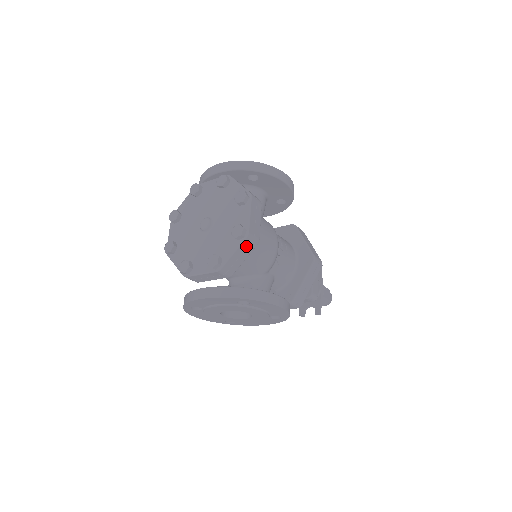
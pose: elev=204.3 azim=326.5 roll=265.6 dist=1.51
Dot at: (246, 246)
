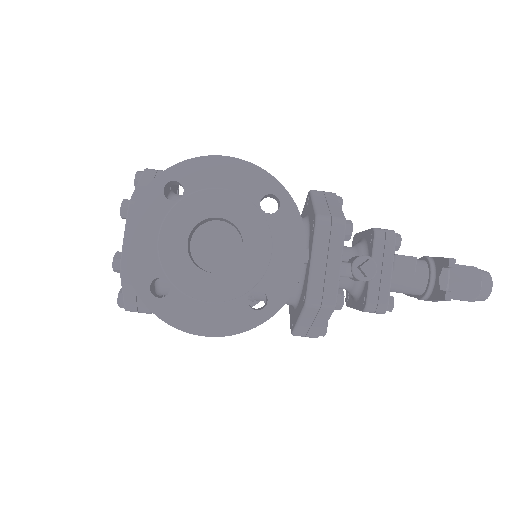
Dot at: (152, 177)
